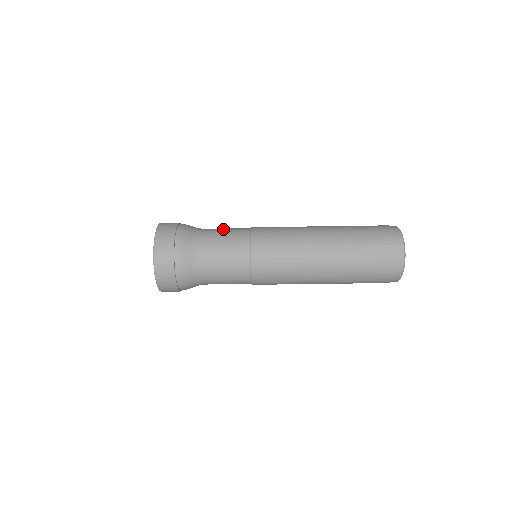
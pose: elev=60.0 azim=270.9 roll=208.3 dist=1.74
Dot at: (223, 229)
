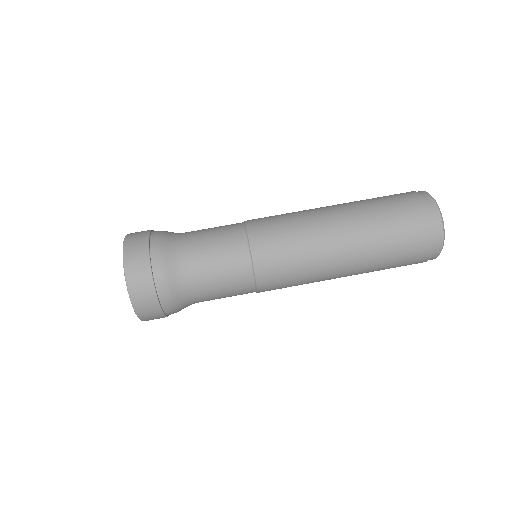
Dot at: occluded
